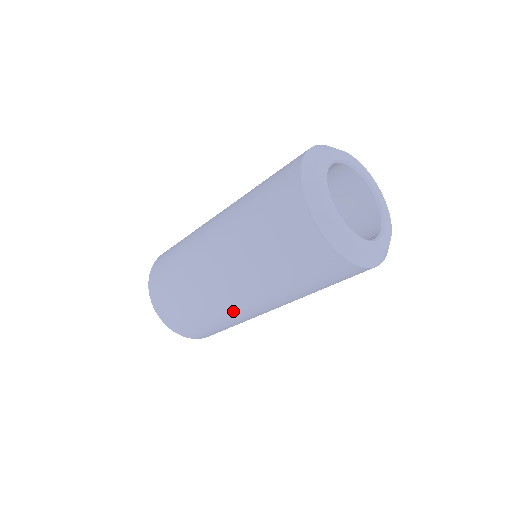
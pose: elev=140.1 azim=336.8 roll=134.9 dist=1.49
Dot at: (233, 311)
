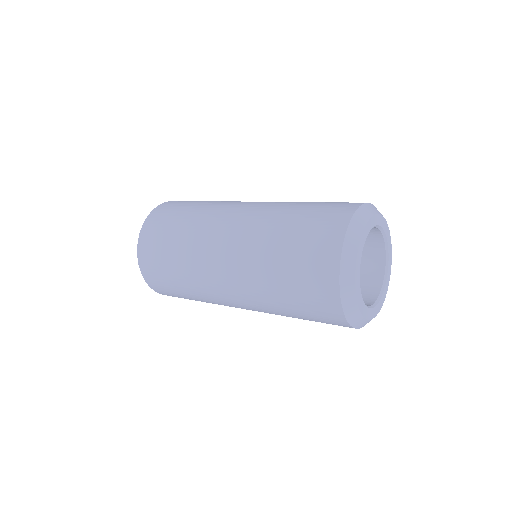
Dot at: occluded
